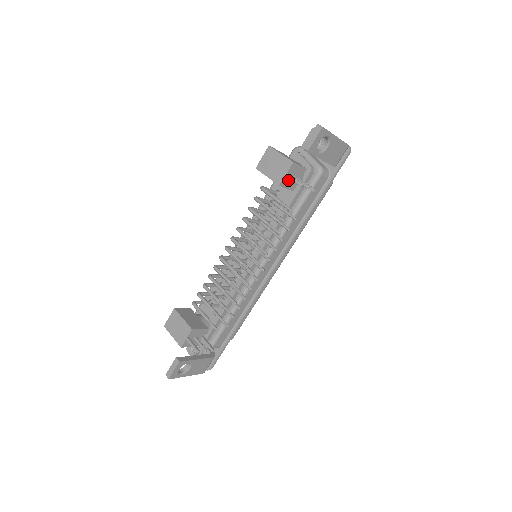
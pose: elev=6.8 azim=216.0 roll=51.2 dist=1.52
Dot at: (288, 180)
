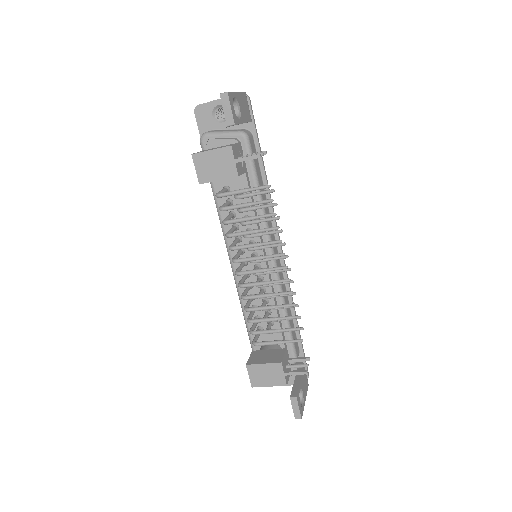
Dot at: (238, 165)
